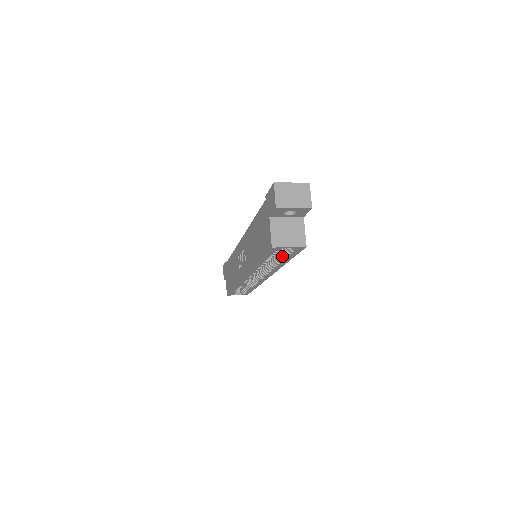
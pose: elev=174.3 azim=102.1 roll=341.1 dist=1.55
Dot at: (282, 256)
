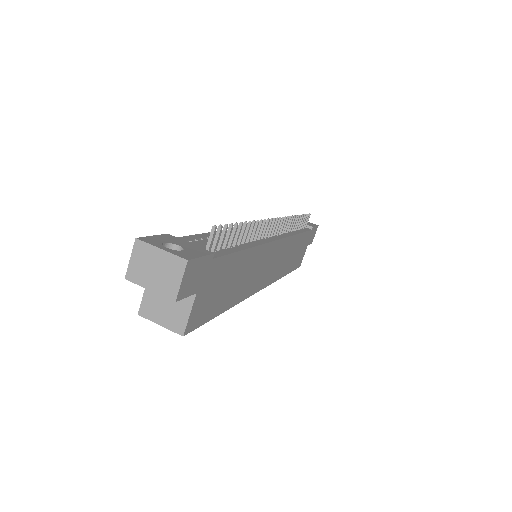
Dot at: occluded
